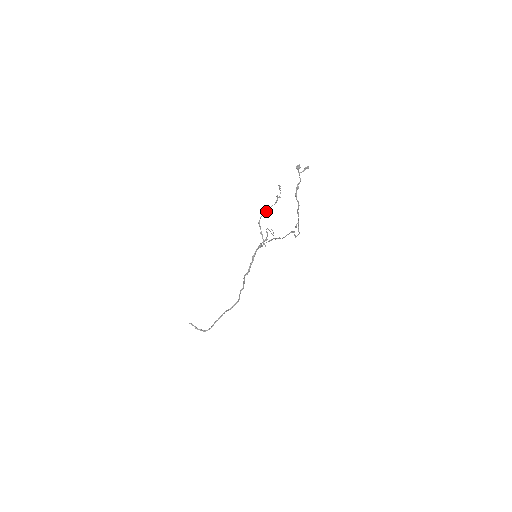
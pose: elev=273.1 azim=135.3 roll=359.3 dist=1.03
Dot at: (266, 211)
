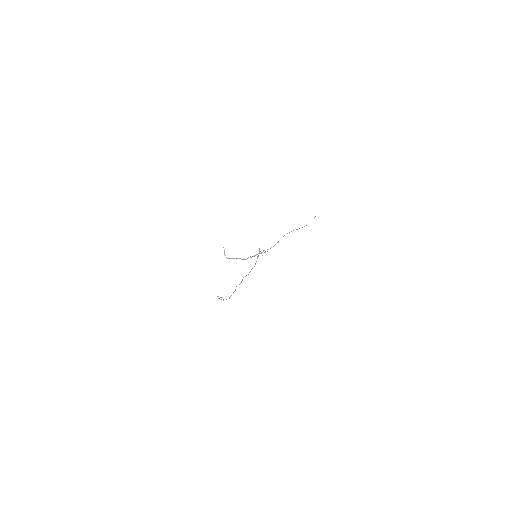
Dot at: (260, 251)
